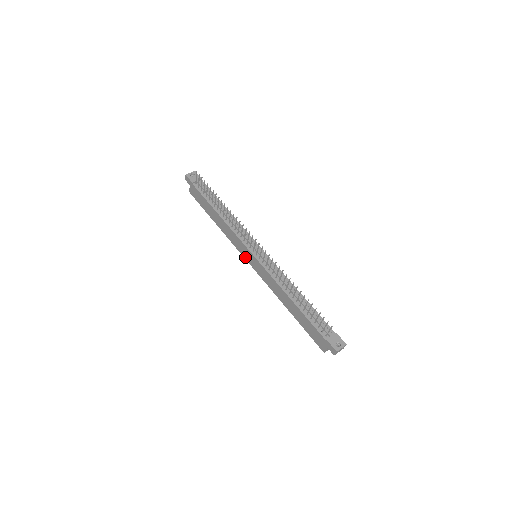
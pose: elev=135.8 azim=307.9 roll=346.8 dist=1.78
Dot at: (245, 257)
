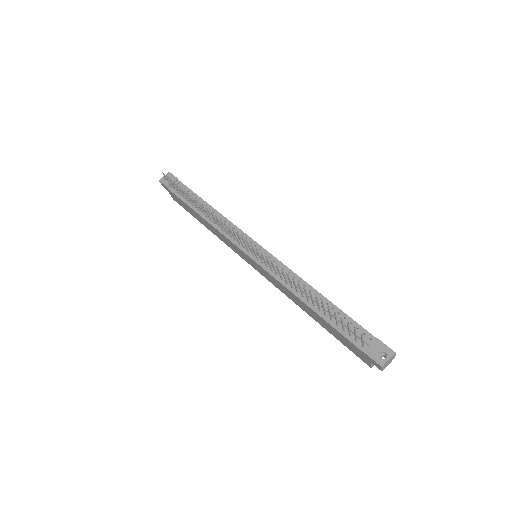
Dot at: (246, 260)
